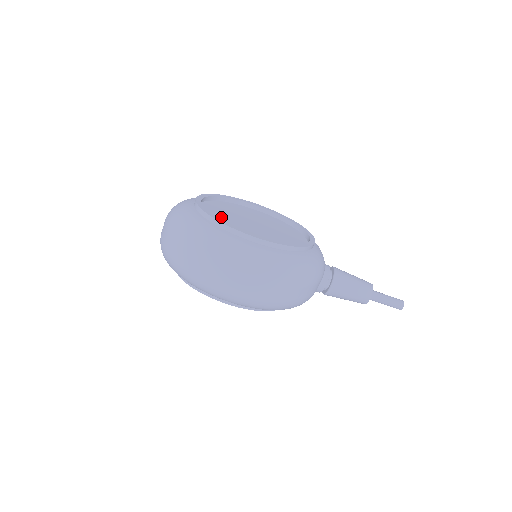
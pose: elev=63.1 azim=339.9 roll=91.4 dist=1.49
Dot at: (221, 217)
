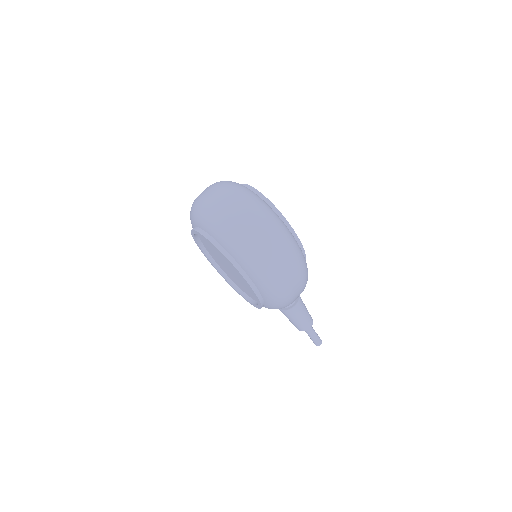
Dot at: occluded
